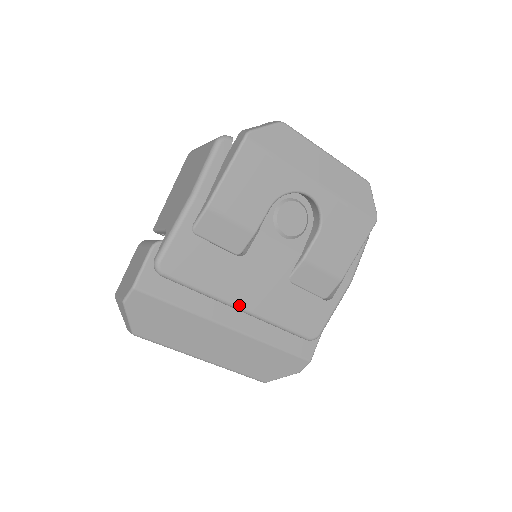
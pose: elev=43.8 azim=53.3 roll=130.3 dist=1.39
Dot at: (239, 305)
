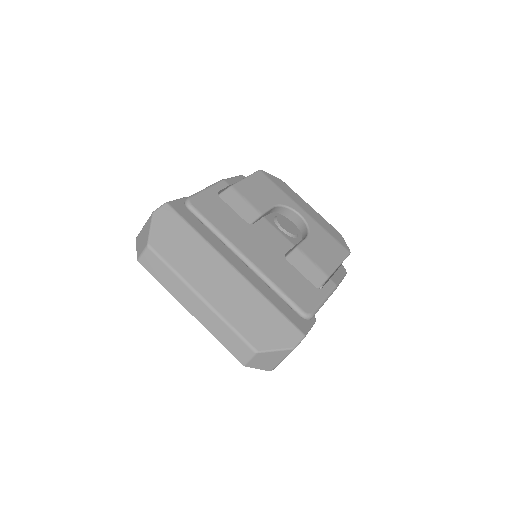
Dot at: (243, 253)
